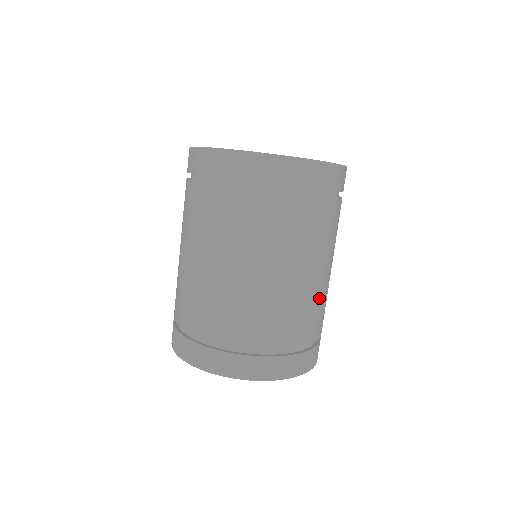
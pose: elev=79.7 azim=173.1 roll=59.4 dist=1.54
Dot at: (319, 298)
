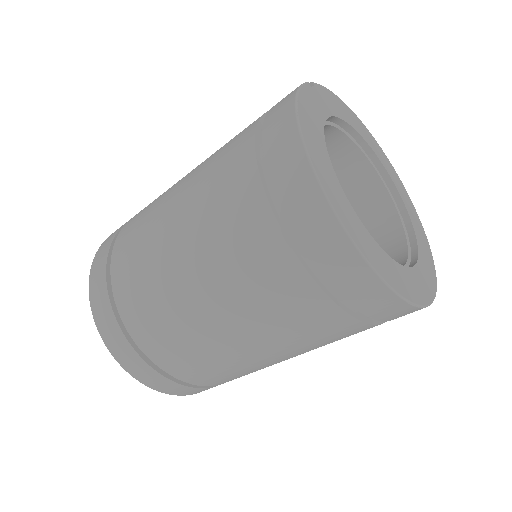
Dot at: occluded
